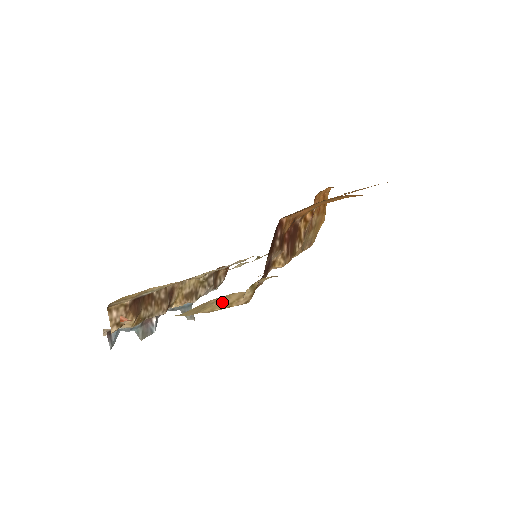
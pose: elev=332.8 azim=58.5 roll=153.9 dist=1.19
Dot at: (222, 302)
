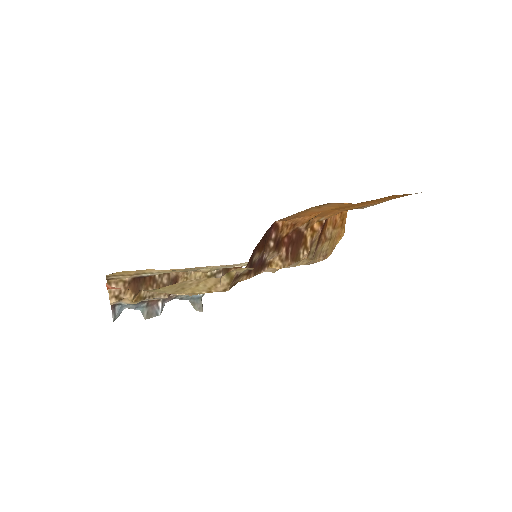
Dot at: (200, 286)
